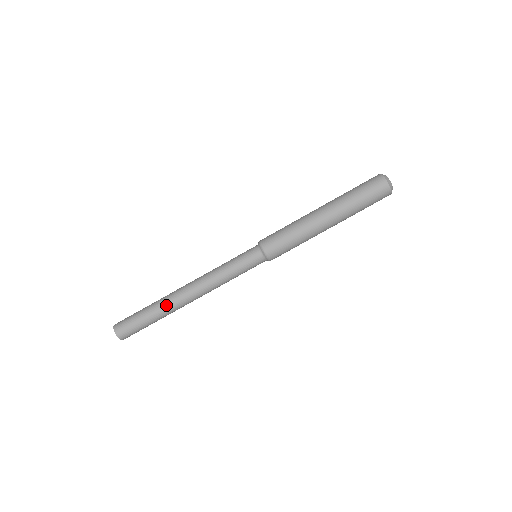
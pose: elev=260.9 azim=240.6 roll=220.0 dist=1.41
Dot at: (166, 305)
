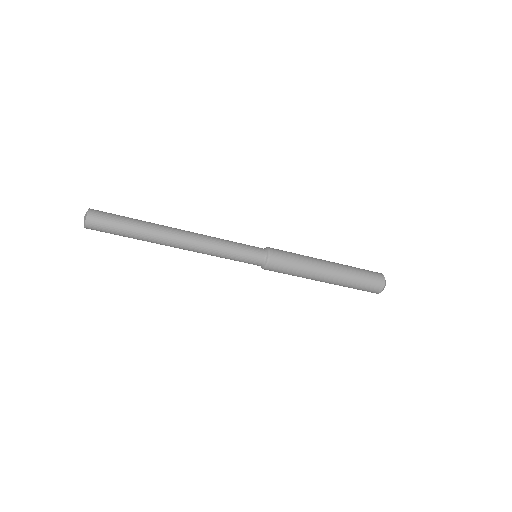
Dot at: (152, 242)
